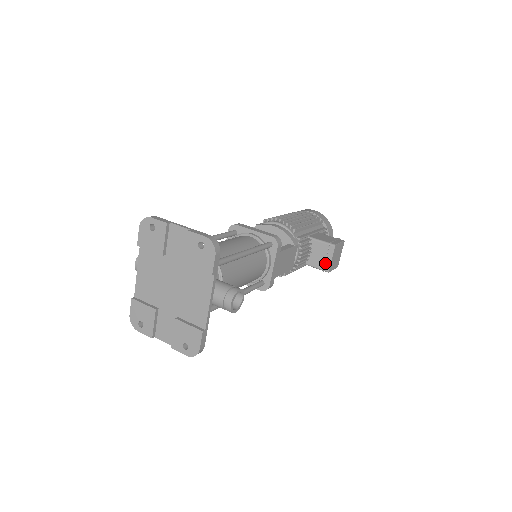
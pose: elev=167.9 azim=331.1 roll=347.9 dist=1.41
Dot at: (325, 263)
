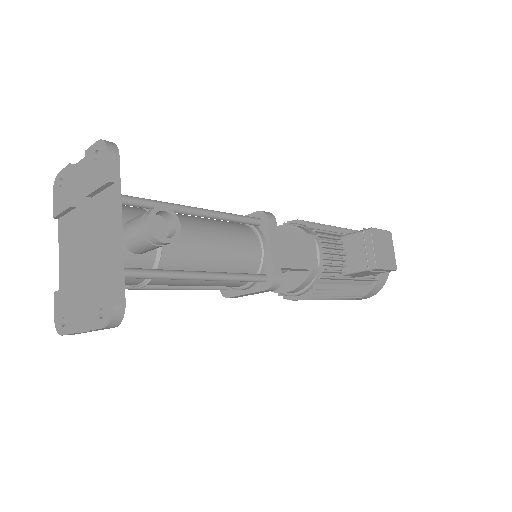
Dot at: (367, 258)
